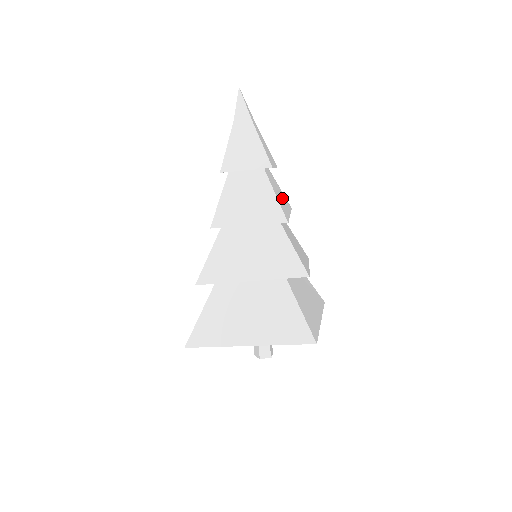
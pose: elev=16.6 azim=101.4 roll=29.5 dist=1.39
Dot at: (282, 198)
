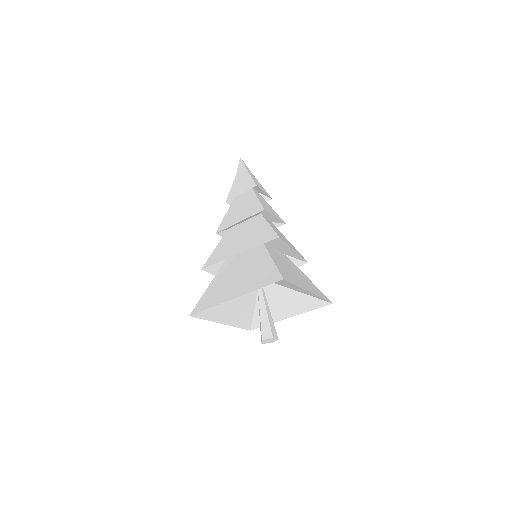
Dot at: (271, 210)
